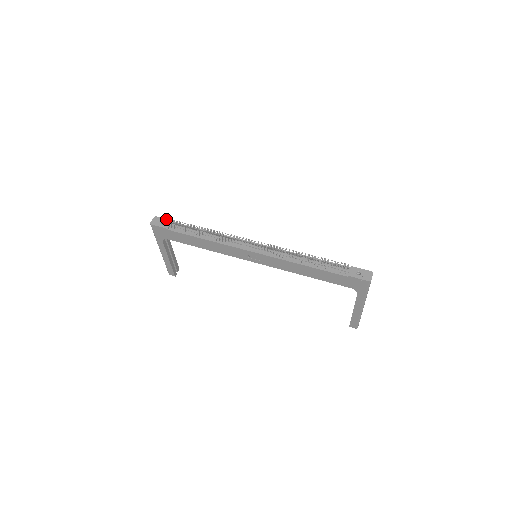
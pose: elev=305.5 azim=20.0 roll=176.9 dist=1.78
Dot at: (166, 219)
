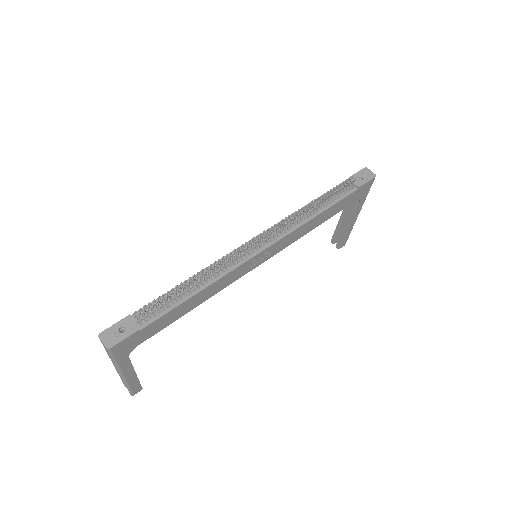
Dot at: (119, 322)
